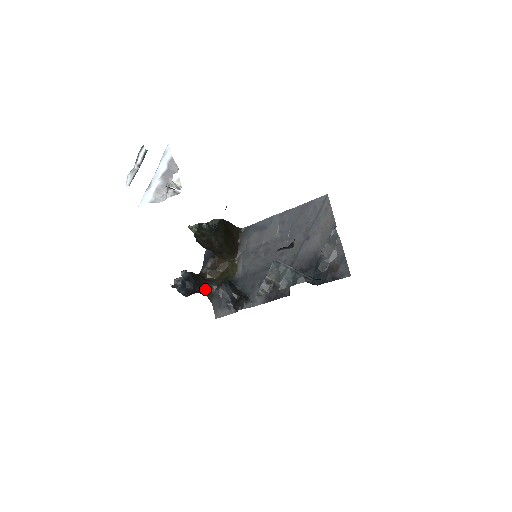
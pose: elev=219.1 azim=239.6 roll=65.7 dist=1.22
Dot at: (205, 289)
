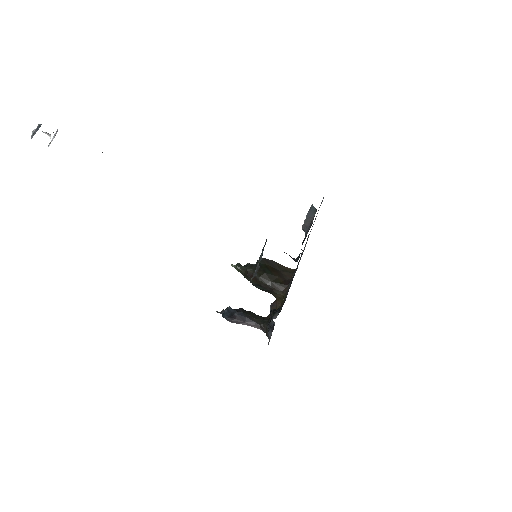
Dot at: (260, 324)
